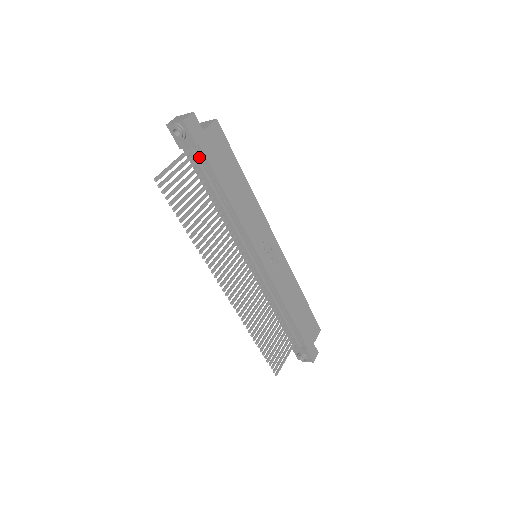
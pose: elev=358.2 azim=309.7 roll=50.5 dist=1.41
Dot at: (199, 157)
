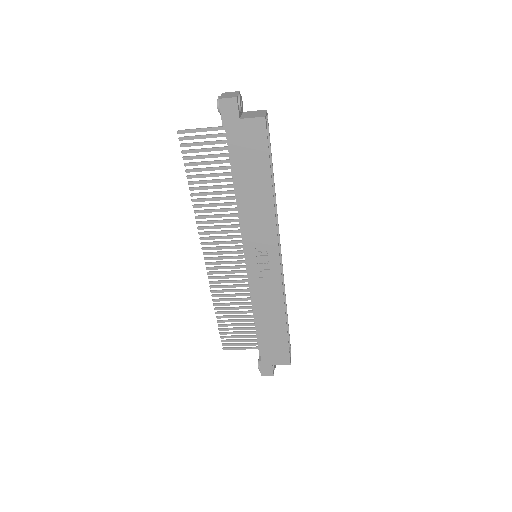
Dot at: occluded
